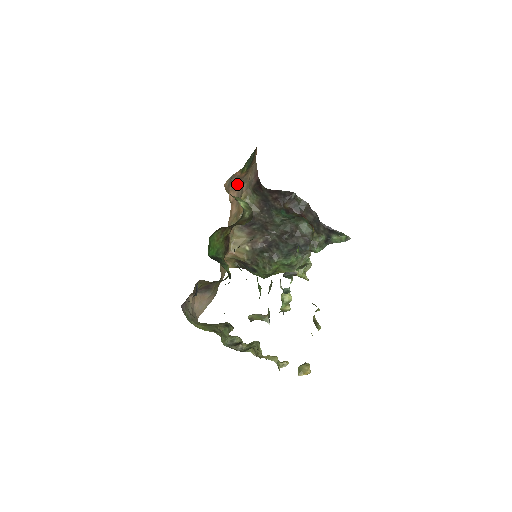
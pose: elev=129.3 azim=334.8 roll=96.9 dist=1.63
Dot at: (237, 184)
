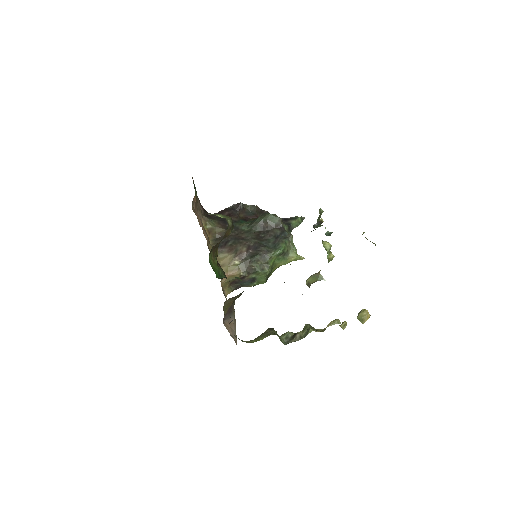
Dot at: (196, 211)
